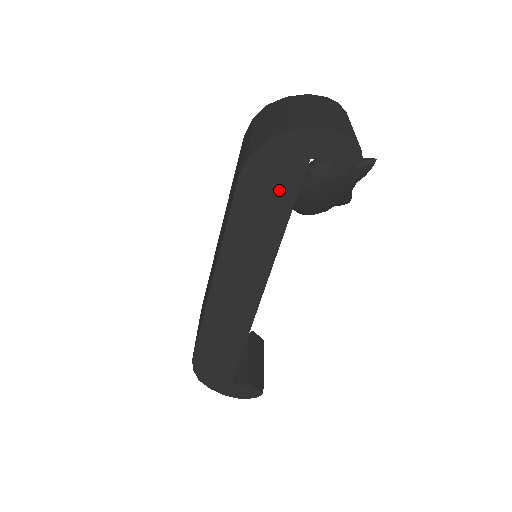
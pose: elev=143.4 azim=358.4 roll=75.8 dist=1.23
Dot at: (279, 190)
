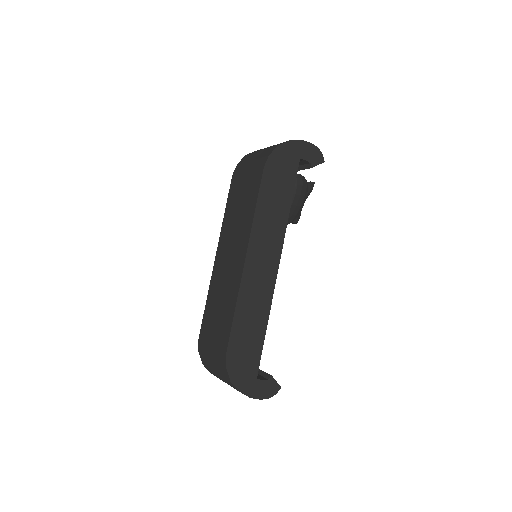
Dot at: (285, 179)
